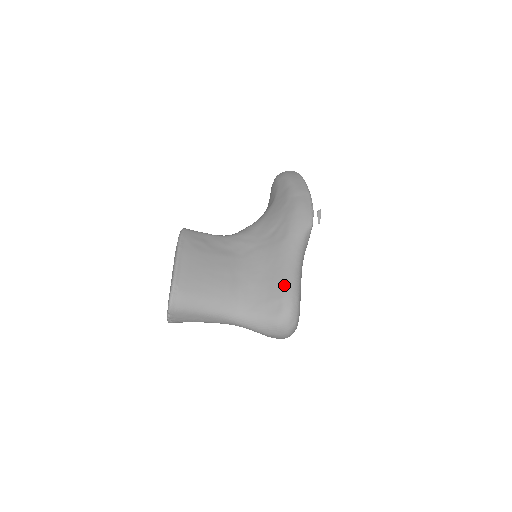
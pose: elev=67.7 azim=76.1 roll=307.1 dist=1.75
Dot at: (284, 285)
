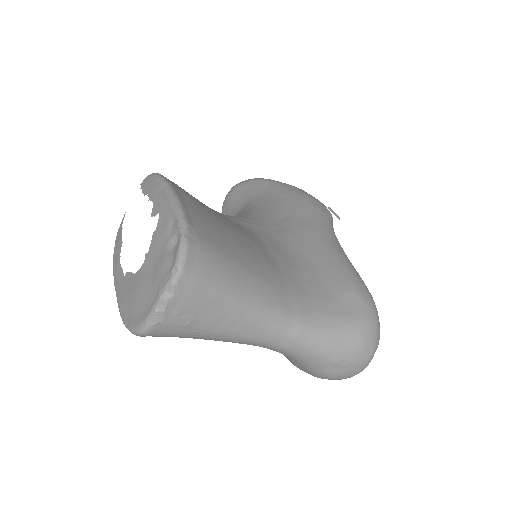
Dot at: (348, 273)
